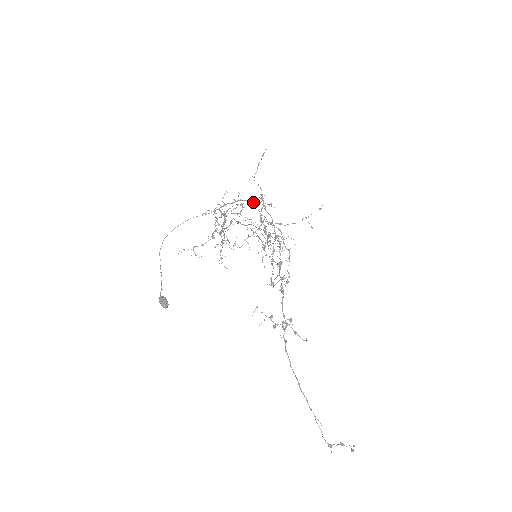
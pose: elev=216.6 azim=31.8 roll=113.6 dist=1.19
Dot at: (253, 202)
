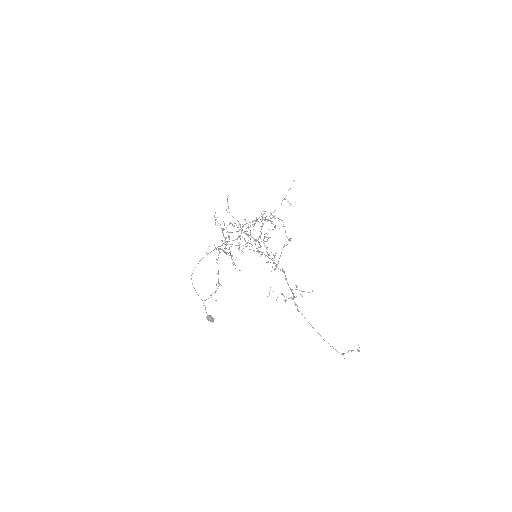
Dot at: occluded
